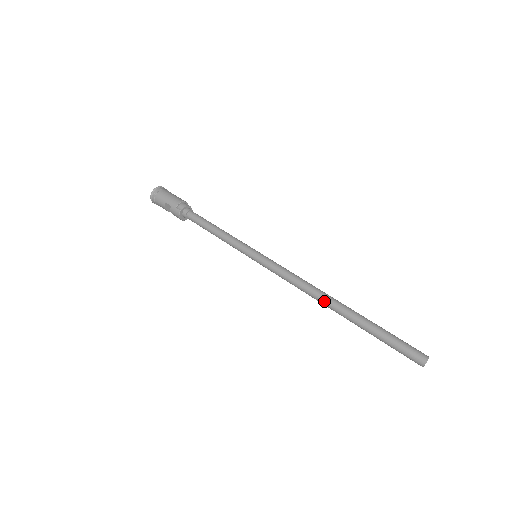
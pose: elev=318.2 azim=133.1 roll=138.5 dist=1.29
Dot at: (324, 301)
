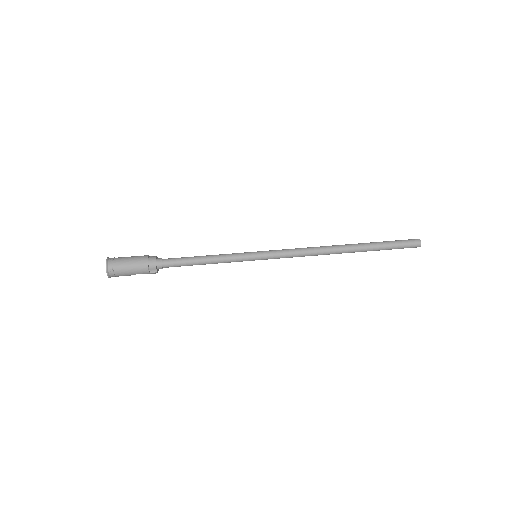
Dot at: occluded
